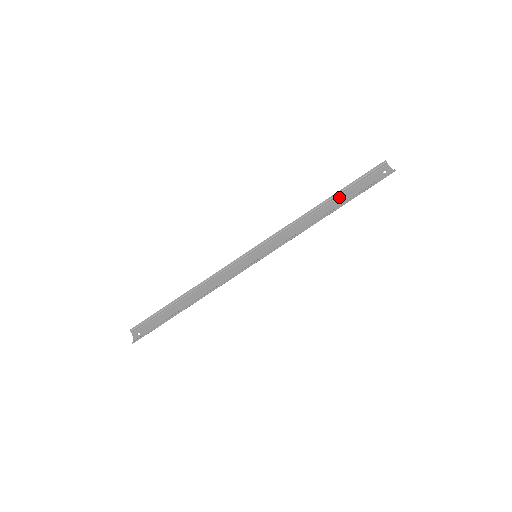
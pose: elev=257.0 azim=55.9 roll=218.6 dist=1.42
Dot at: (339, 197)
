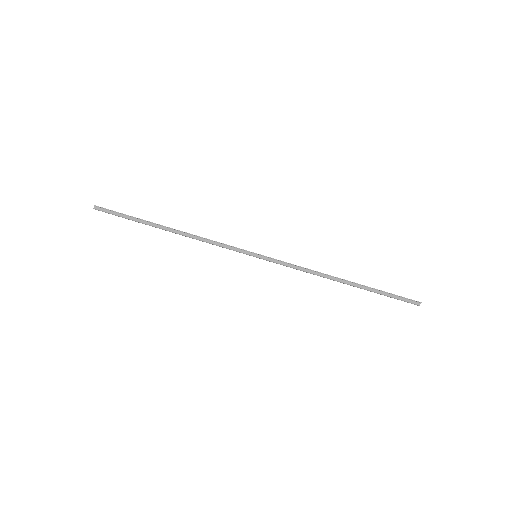
Dot at: occluded
